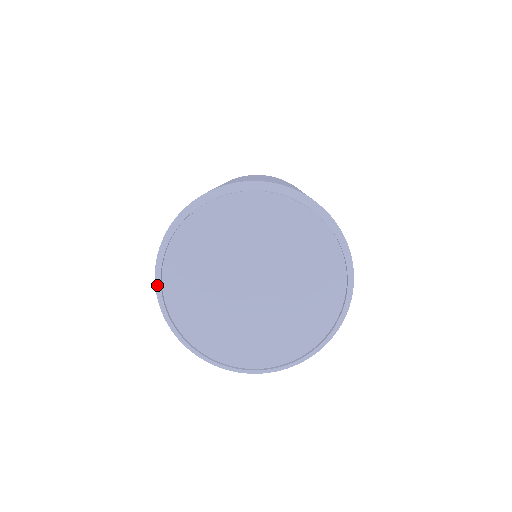
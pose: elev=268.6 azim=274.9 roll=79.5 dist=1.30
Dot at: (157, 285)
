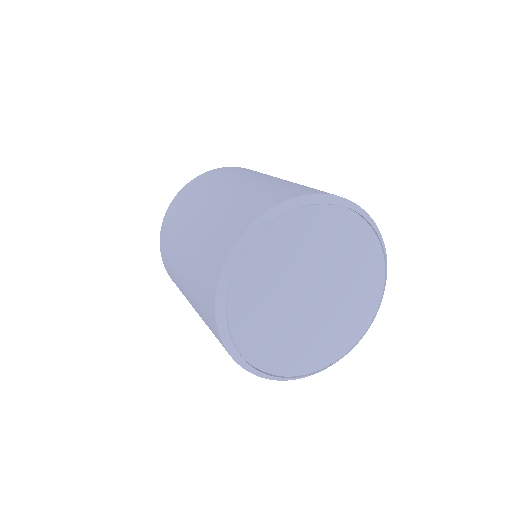
Dot at: (230, 350)
